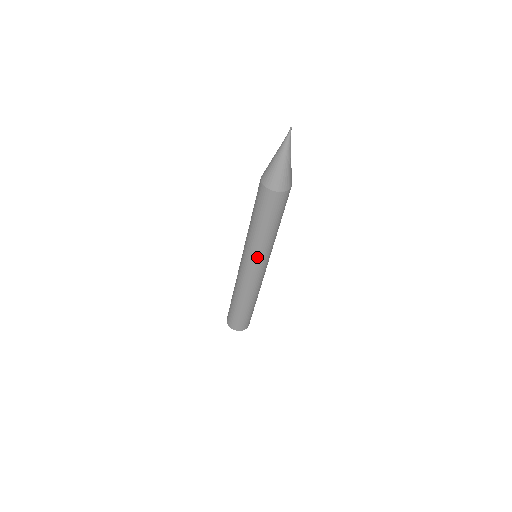
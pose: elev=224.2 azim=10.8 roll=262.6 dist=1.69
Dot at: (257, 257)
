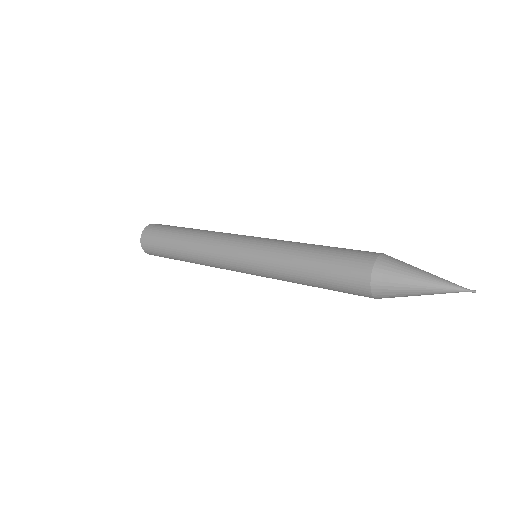
Dot at: occluded
